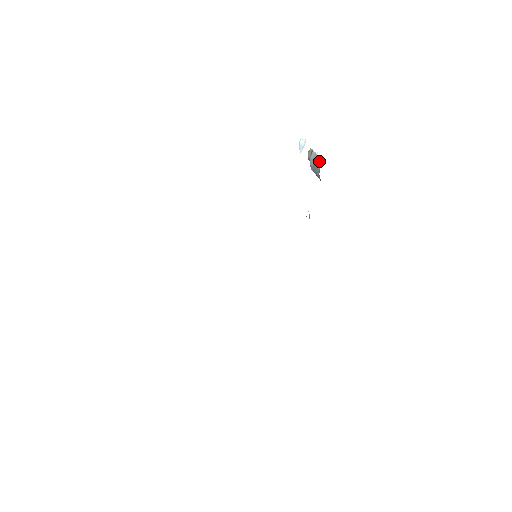
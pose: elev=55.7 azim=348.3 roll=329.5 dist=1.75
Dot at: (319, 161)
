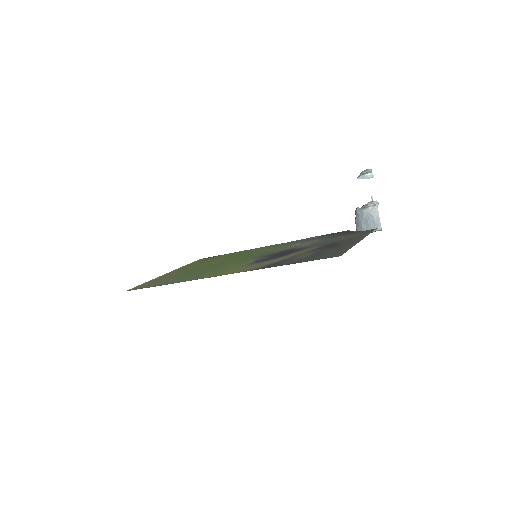
Dot at: (377, 227)
